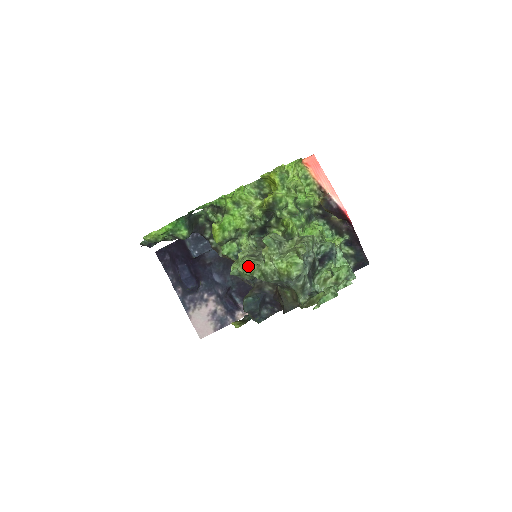
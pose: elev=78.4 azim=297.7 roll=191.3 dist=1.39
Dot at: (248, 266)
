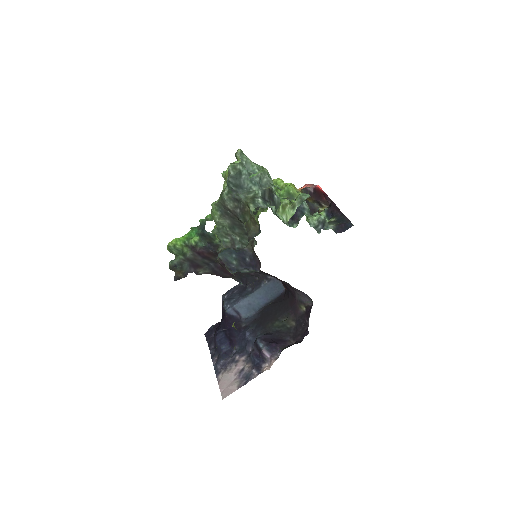
Dot at: (215, 202)
